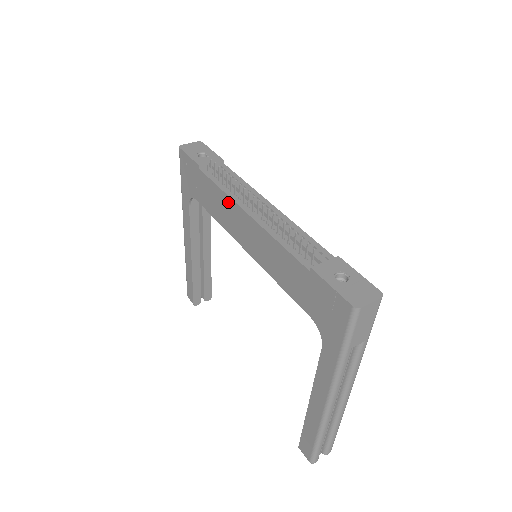
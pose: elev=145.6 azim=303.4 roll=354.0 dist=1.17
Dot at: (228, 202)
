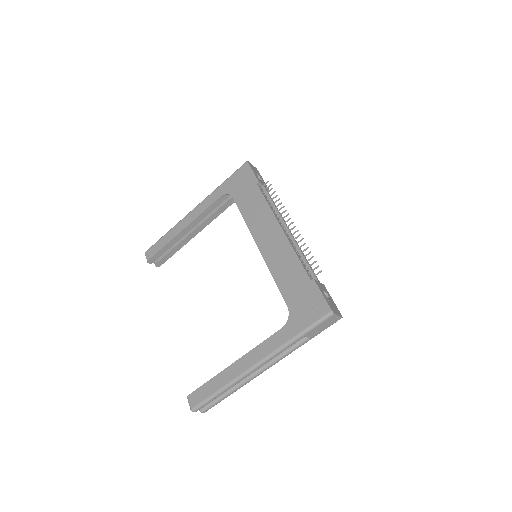
Dot at: (268, 214)
